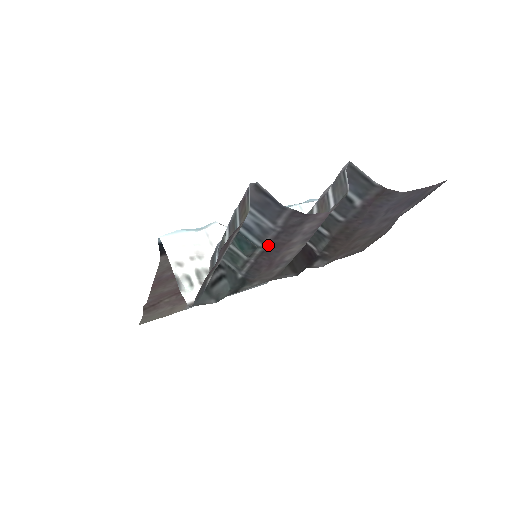
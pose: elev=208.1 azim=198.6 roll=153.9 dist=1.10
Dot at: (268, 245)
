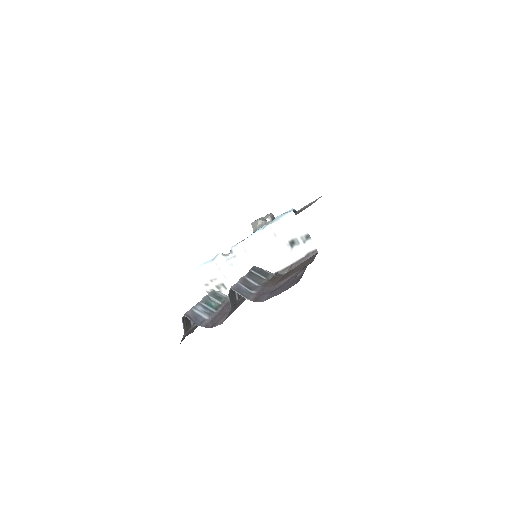
Dot at: (218, 313)
